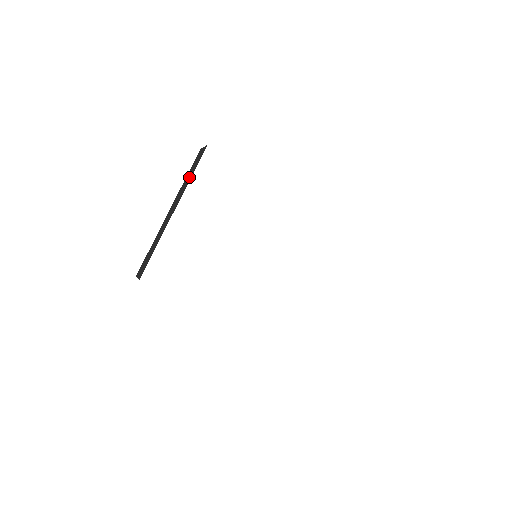
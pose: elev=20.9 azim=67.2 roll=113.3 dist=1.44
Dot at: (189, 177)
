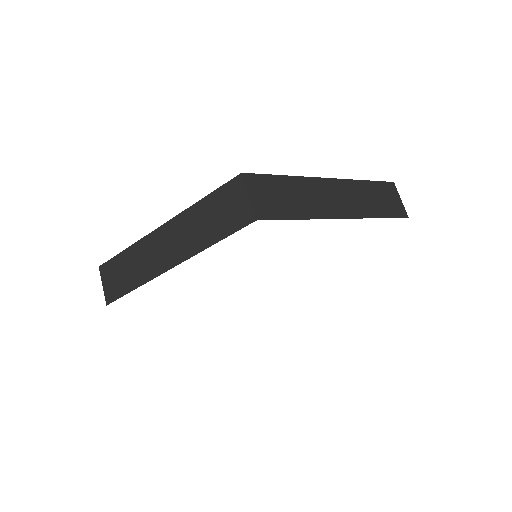
Dot at: (207, 230)
